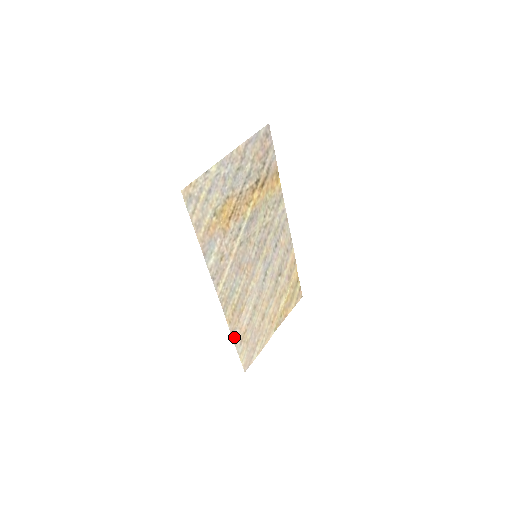
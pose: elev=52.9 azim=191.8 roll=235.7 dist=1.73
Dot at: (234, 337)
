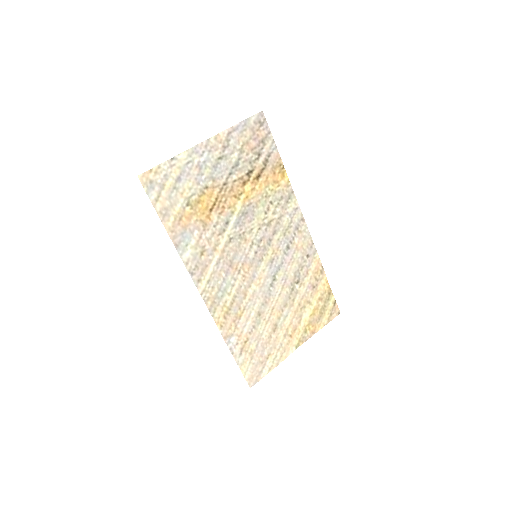
Dot at: (230, 344)
